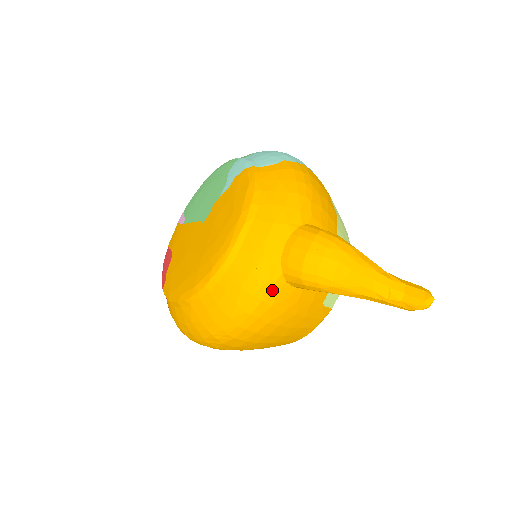
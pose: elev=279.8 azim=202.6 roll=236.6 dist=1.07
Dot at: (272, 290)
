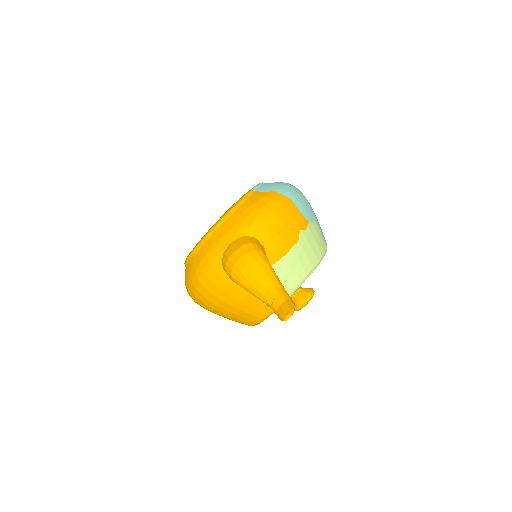
Dot at: (214, 271)
